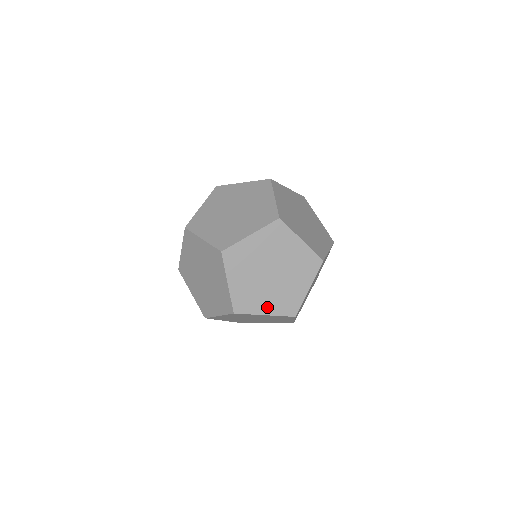
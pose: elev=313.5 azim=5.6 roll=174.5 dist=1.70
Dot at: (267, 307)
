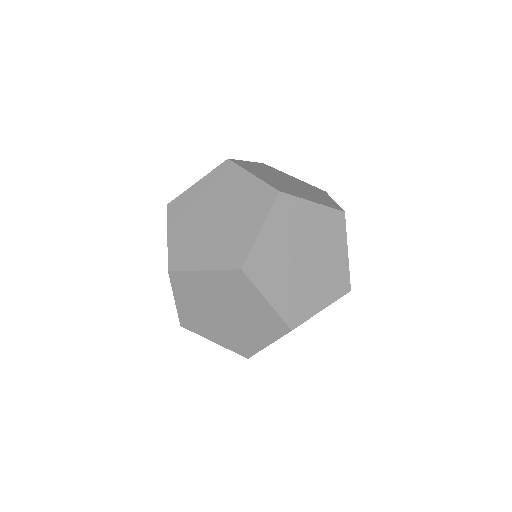
Dot at: occluded
